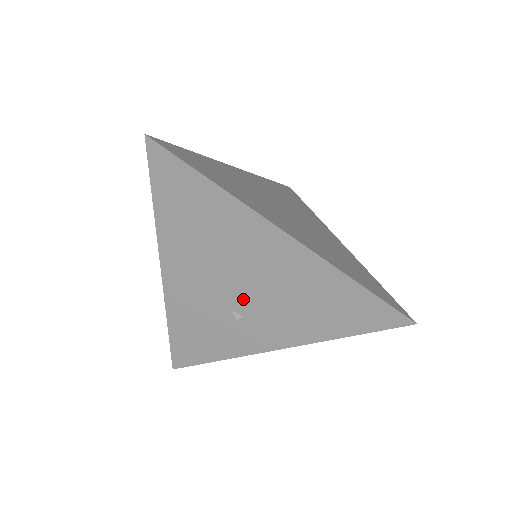
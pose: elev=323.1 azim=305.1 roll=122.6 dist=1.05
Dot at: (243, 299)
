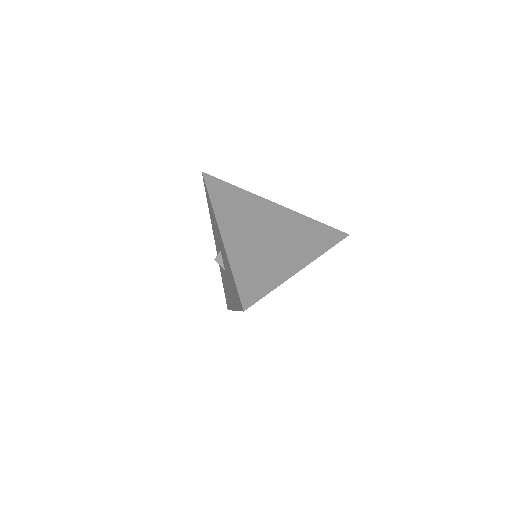
Dot at: occluded
